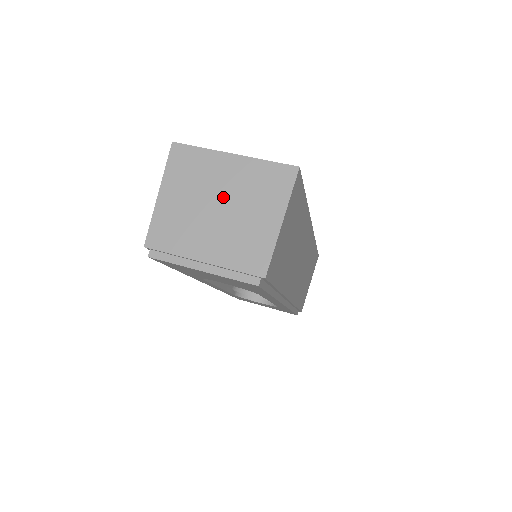
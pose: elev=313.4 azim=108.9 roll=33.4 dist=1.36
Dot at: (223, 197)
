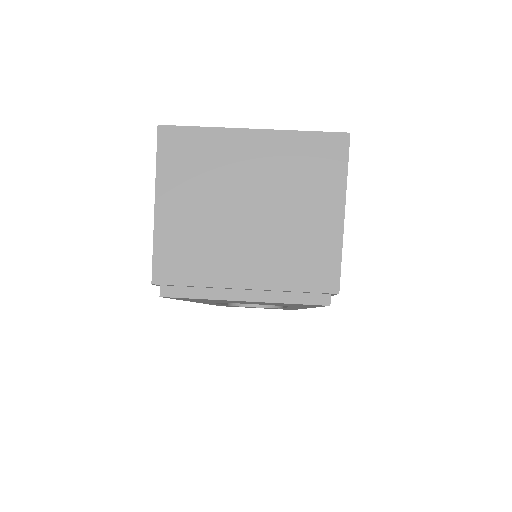
Dot at: (253, 192)
